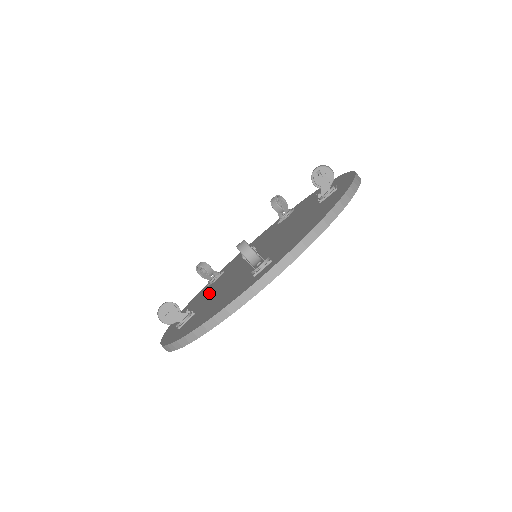
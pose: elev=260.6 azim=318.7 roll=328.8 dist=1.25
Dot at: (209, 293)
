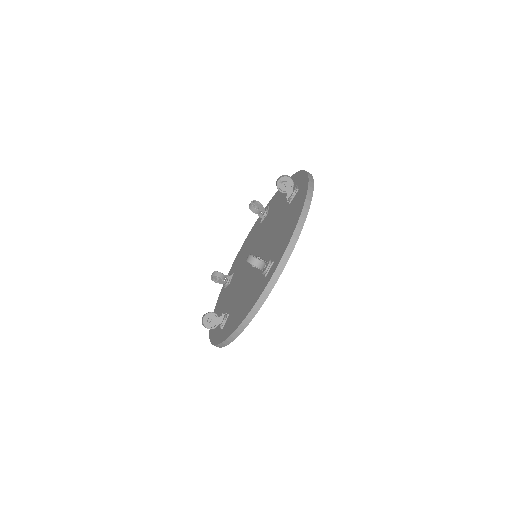
Dot at: (245, 254)
